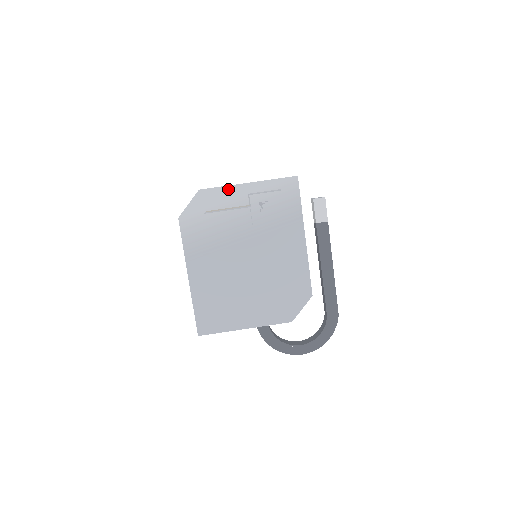
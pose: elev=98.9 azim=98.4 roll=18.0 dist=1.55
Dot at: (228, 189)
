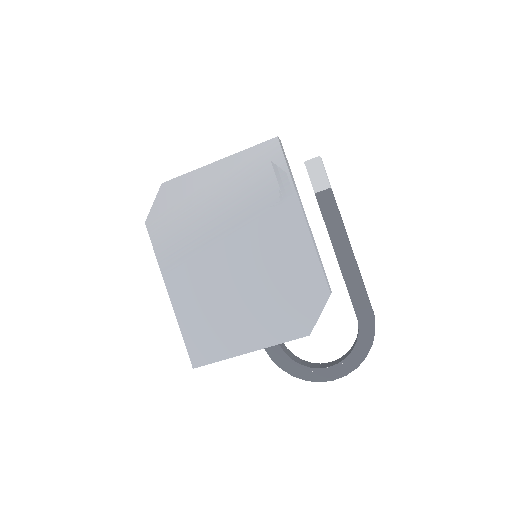
Dot at: (195, 174)
